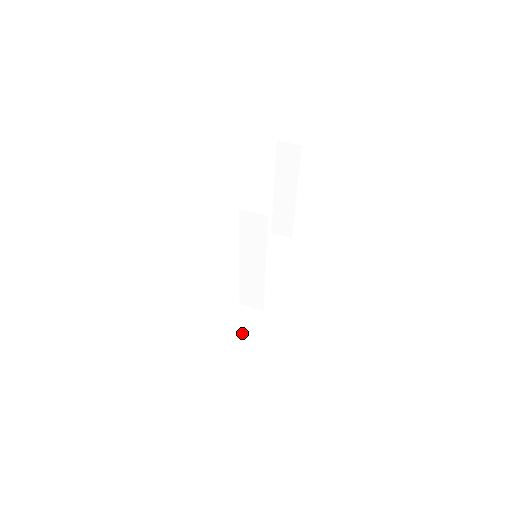
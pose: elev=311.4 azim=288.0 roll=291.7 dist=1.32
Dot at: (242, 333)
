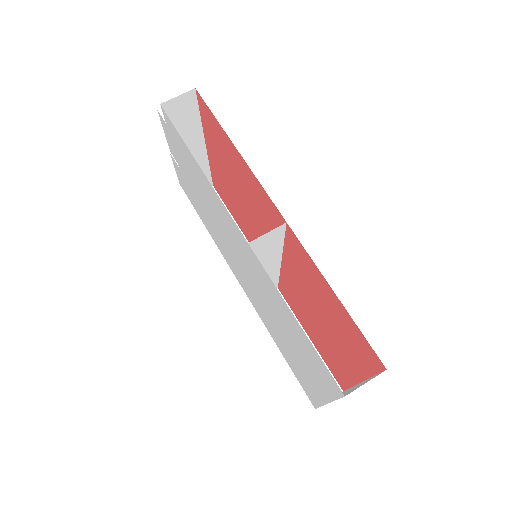
Dot at: occluded
